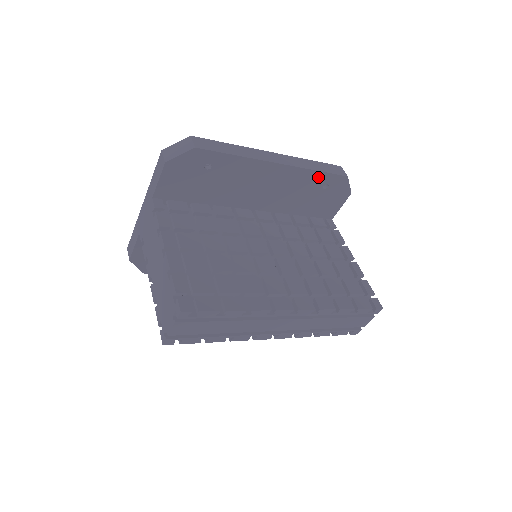
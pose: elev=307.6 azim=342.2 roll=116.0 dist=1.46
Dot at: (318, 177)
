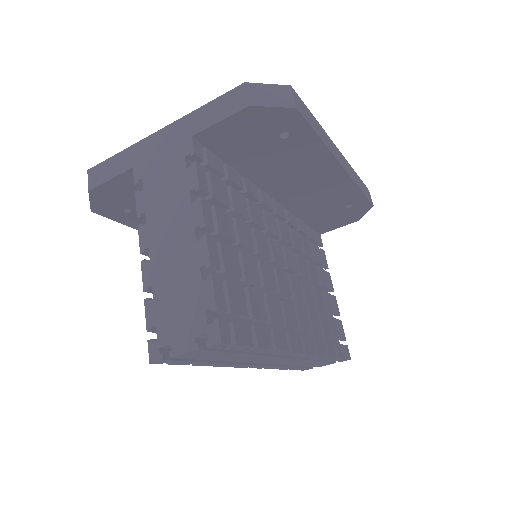
Dot at: (354, 195)
